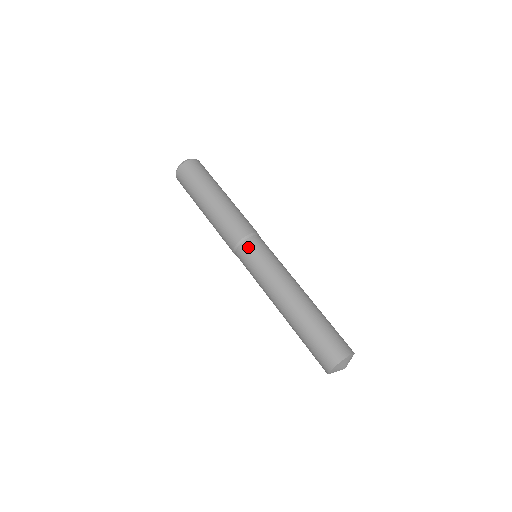
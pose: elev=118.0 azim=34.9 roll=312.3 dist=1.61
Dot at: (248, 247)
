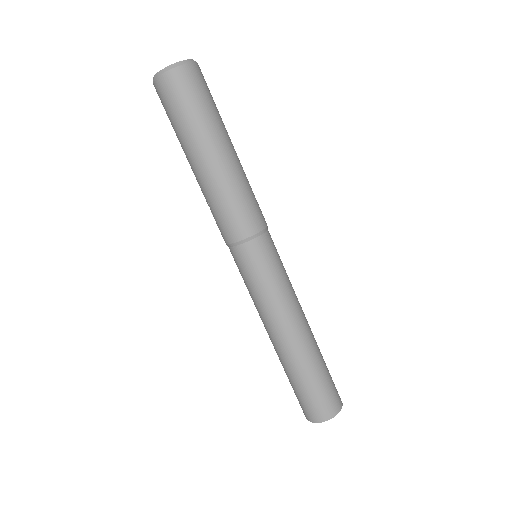
Dot at: (265, 246)
